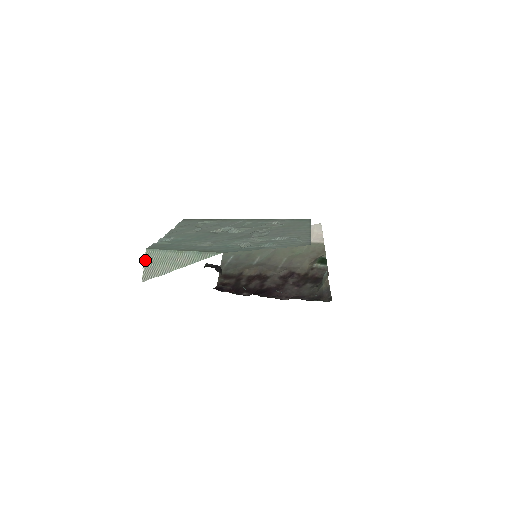
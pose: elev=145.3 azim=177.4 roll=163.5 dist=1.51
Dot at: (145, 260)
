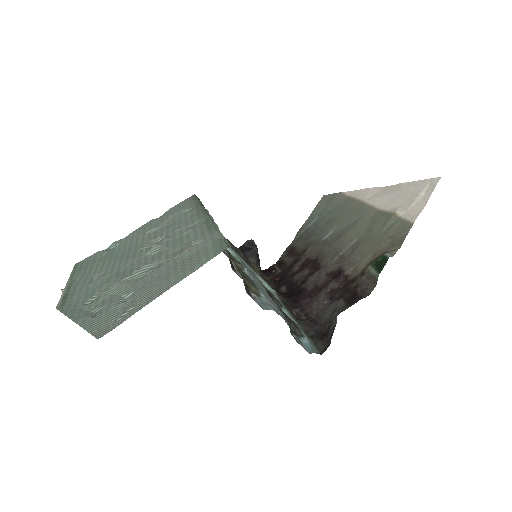
Dot at: occluded
